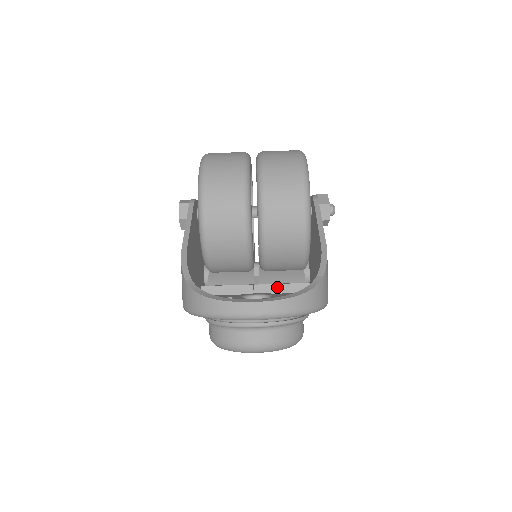
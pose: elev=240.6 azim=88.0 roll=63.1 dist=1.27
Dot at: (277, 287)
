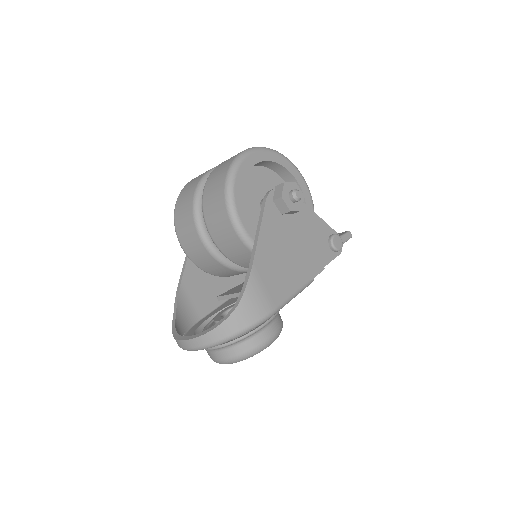
Dot at: occluded
